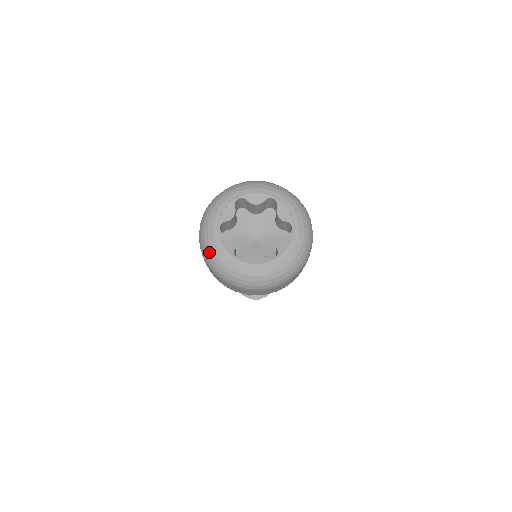
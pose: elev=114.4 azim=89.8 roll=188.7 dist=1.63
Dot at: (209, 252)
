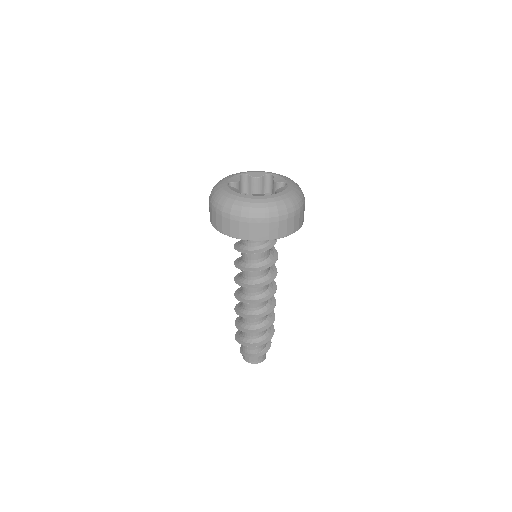
Dot at: (218, 196)
